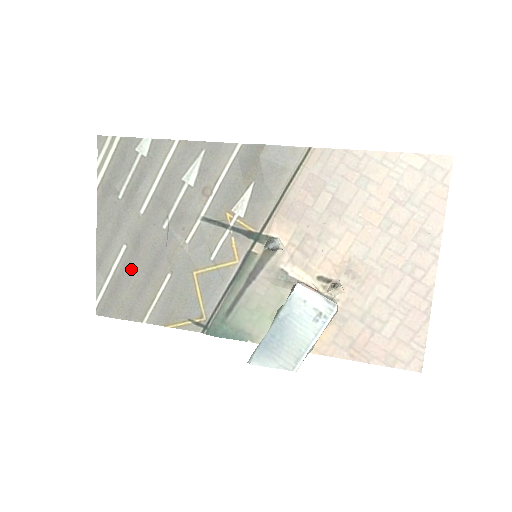
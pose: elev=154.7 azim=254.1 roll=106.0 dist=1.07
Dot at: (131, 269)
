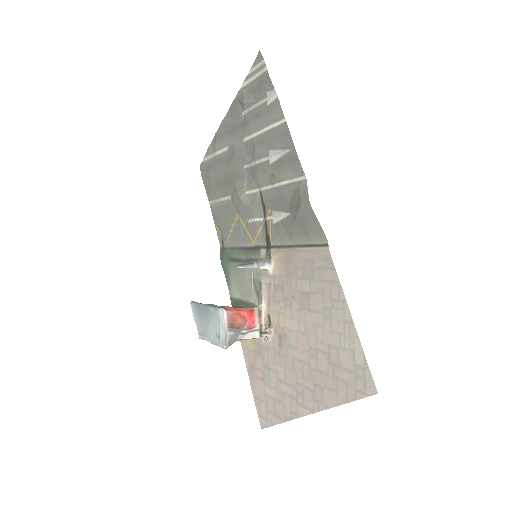
Dot at: (221, 166)
